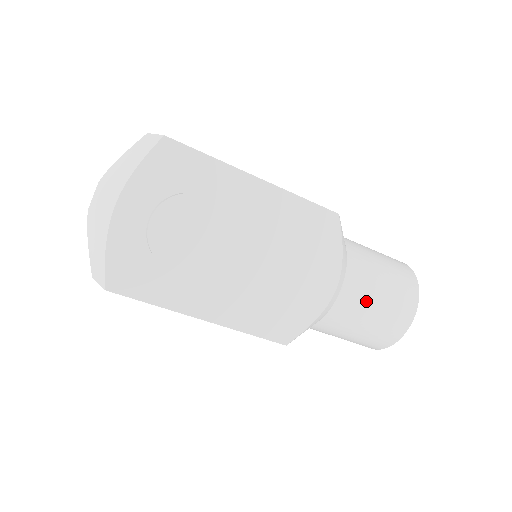
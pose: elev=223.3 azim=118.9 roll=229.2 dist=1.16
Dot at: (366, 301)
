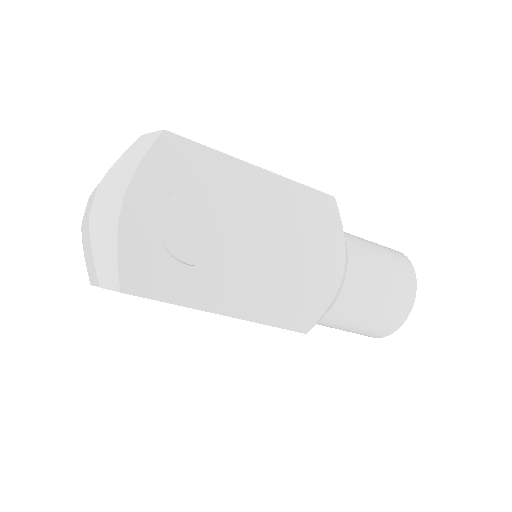
Dot at: (371, 283)
